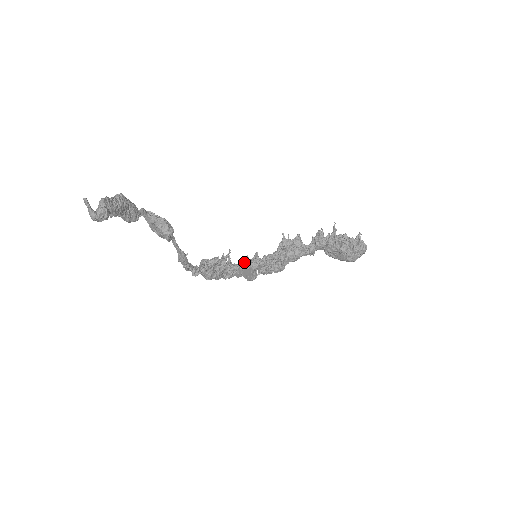
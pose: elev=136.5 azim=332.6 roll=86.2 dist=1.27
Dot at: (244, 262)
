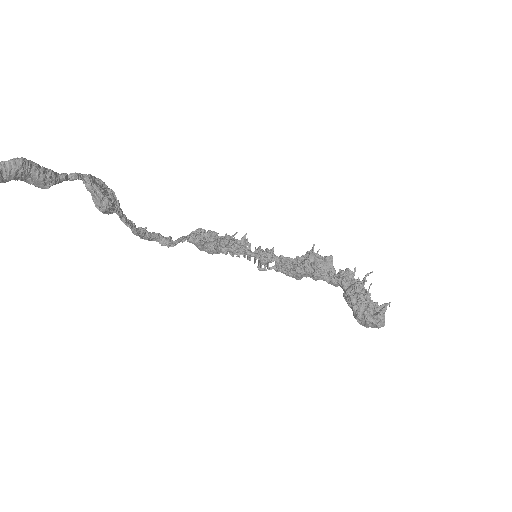
Dot at: occluded
